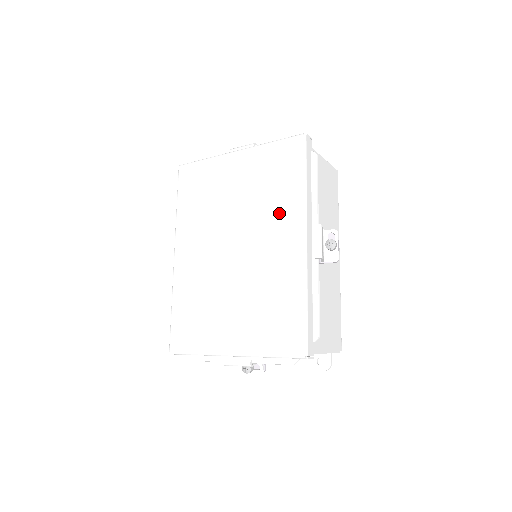
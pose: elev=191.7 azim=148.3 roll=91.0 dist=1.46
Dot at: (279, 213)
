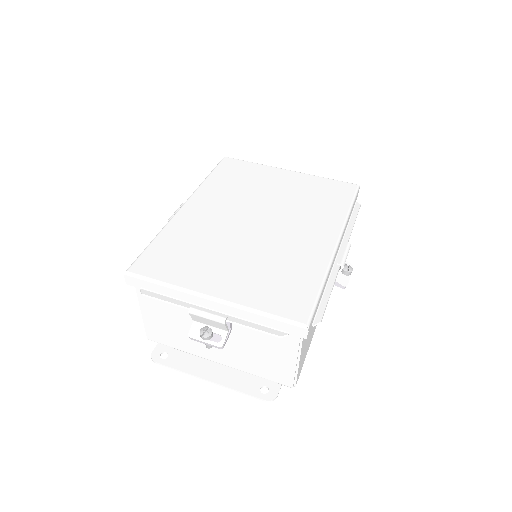
Dot at: (318, 218)
